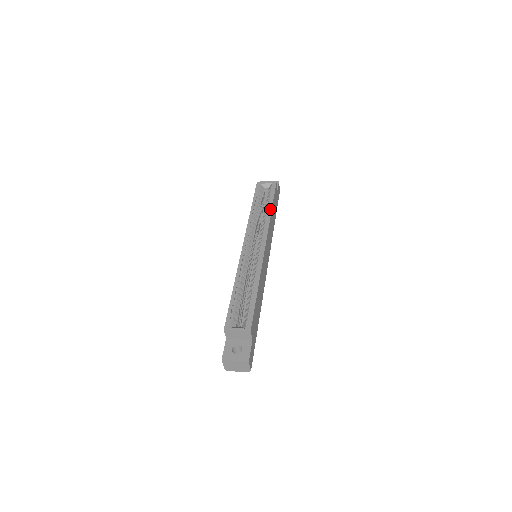
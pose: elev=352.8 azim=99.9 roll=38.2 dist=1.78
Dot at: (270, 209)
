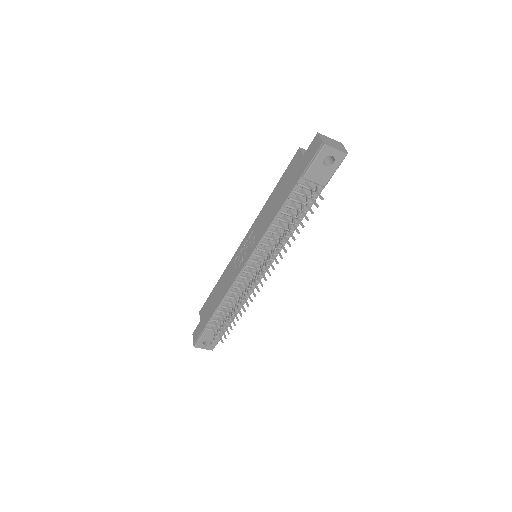
Dot at: occluded
